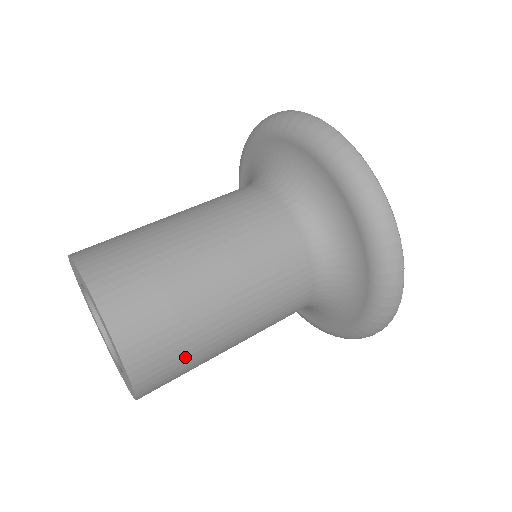
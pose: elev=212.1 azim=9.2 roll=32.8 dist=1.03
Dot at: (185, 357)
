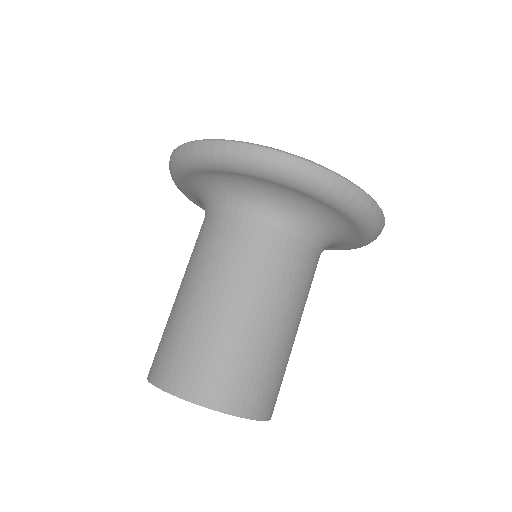
Dot at: occluded
